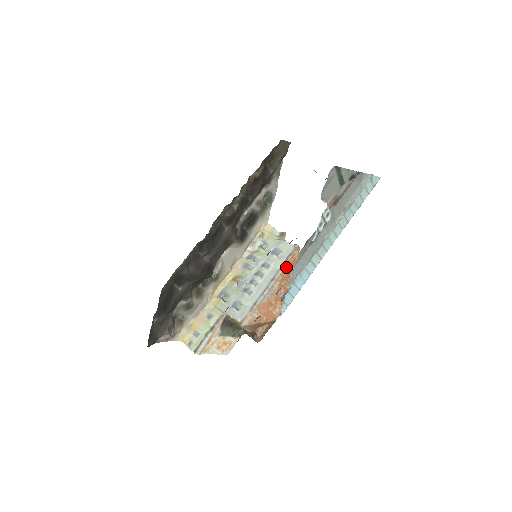
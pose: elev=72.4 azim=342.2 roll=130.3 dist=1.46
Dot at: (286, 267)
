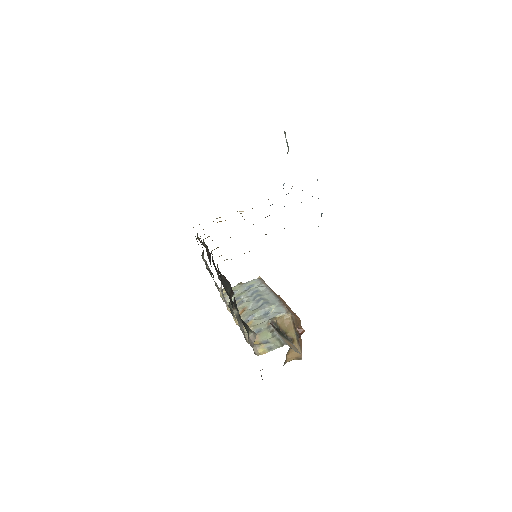
Dot at: (268, 286)
